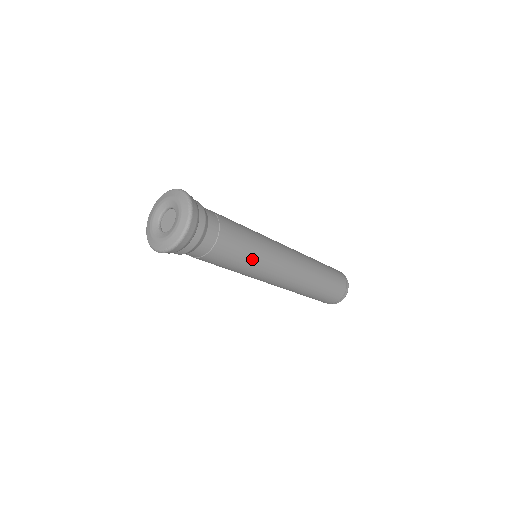
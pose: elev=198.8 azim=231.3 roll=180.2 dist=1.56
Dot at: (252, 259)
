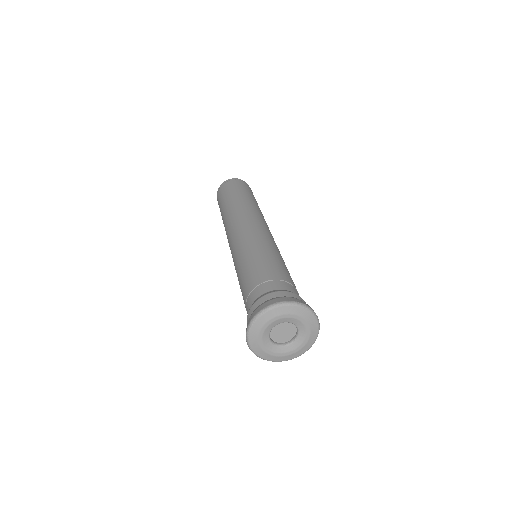
Dot at: occluded
